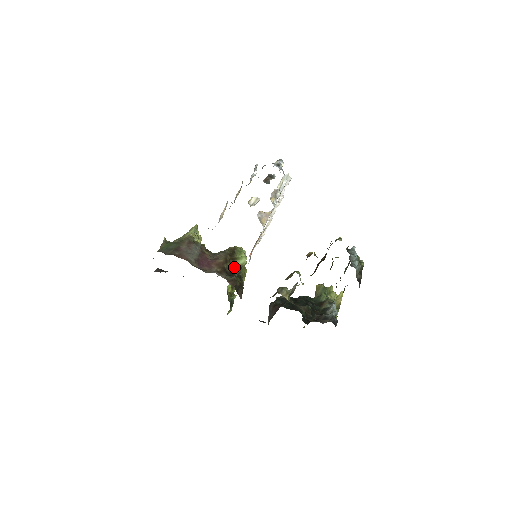
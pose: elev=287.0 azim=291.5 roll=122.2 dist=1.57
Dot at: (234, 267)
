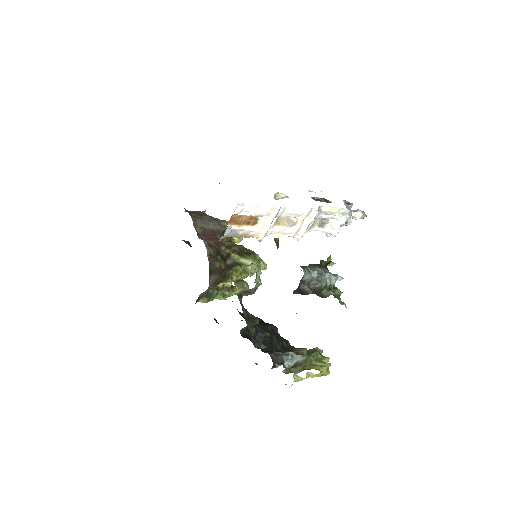
Dot at: (233, 258)
